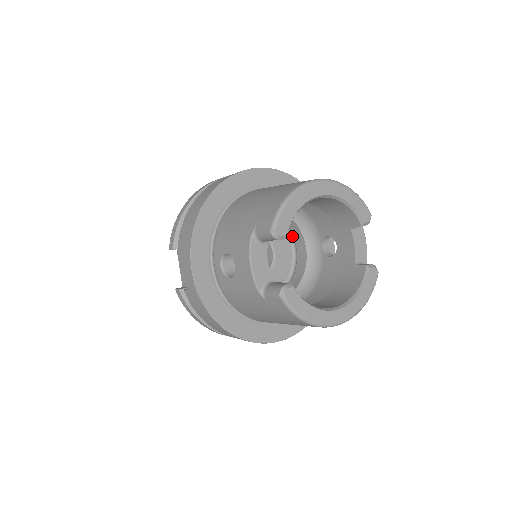
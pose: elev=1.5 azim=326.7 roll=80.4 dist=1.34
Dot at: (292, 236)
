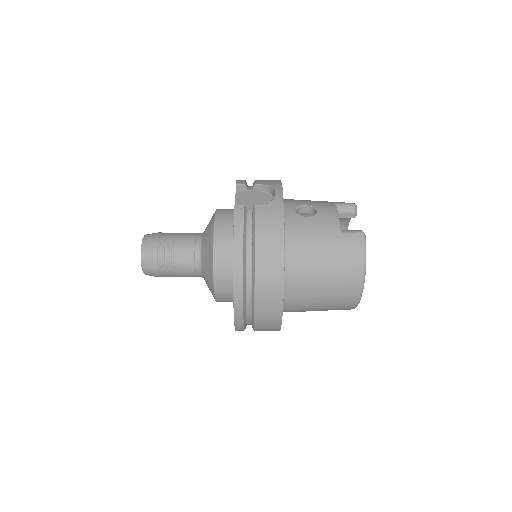
Dot at: occluded
